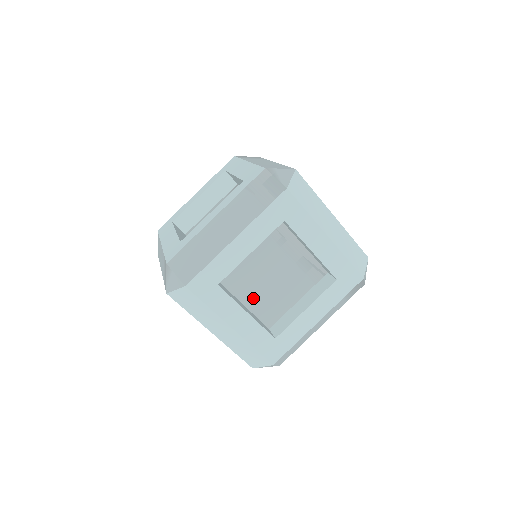
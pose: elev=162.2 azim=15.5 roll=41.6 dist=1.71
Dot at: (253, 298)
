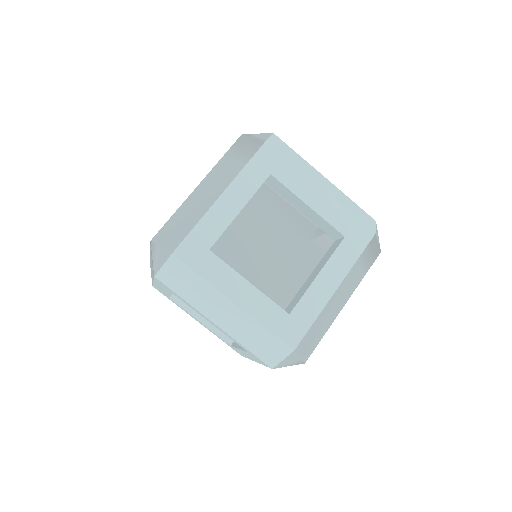
Dot at: (255, 276)
